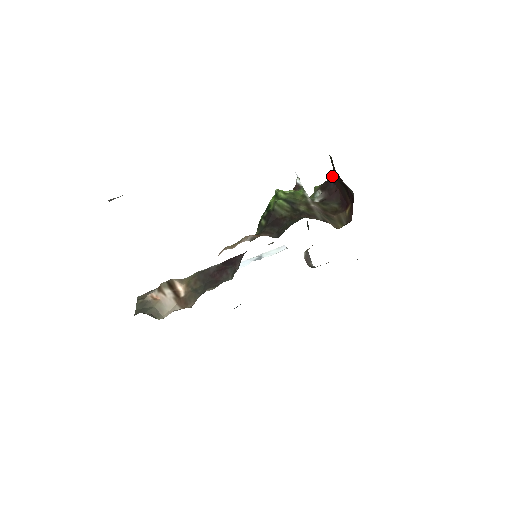
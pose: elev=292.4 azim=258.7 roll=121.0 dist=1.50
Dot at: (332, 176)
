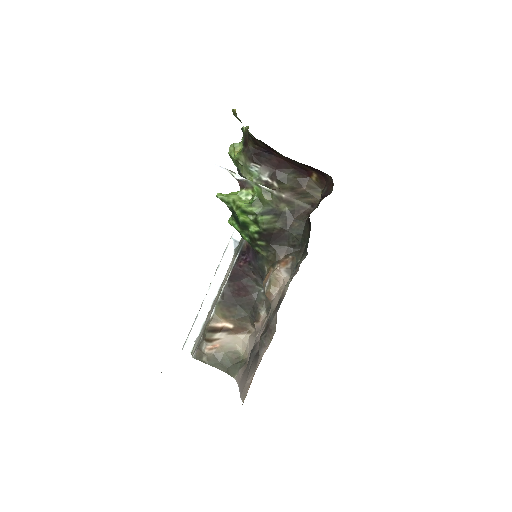
Dot at: (259, 146)
